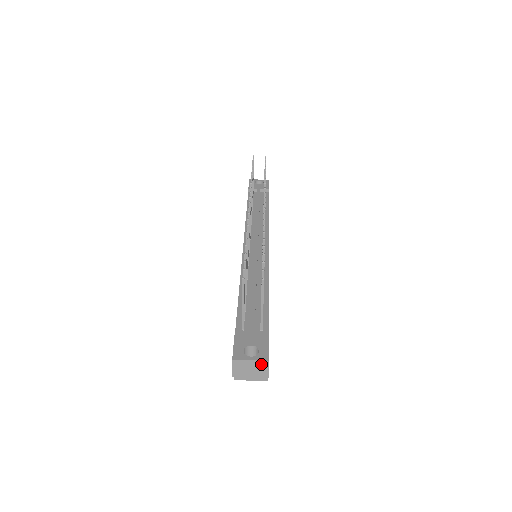
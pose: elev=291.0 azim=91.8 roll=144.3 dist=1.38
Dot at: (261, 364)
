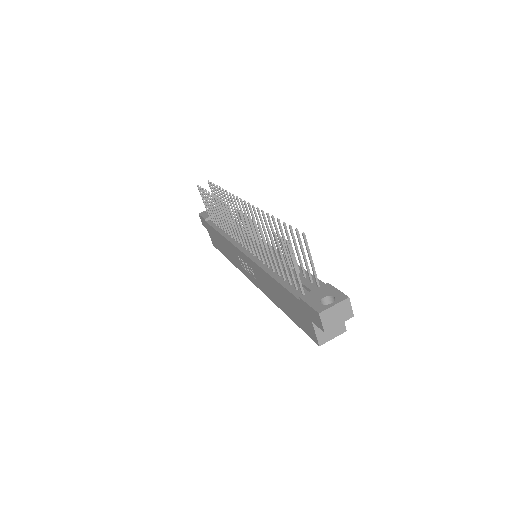
Dot at: (344, 305)
